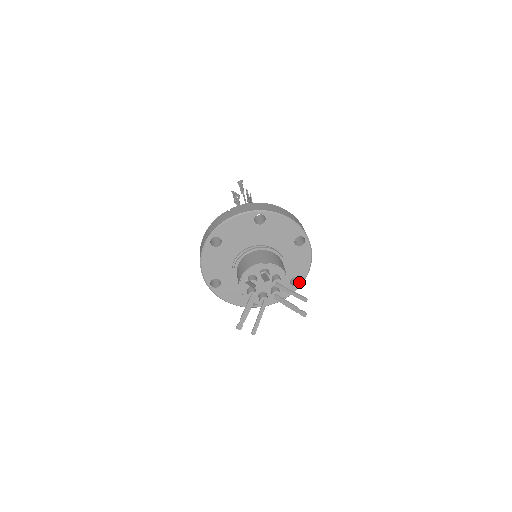
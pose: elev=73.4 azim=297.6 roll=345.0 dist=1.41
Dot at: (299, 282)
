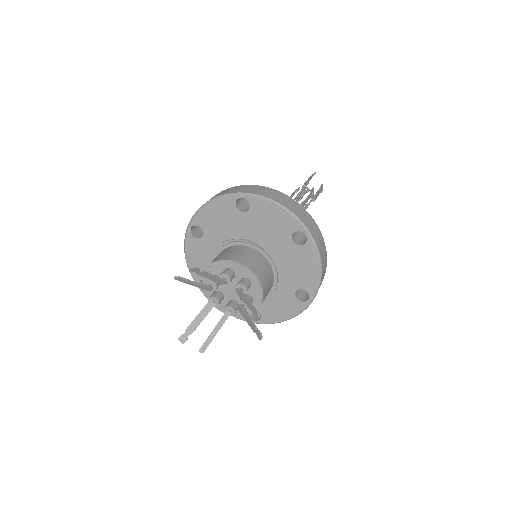
Dot at: (309, 297)
